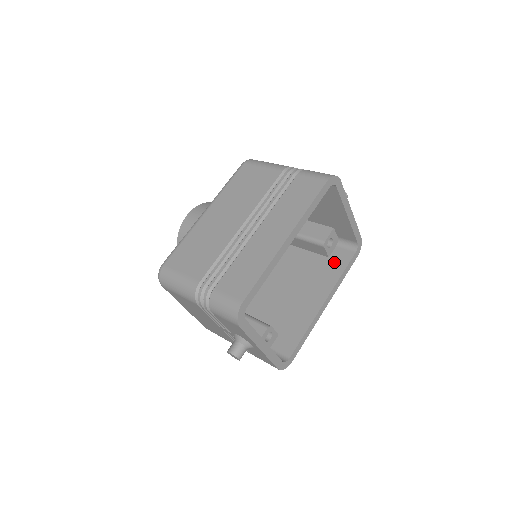
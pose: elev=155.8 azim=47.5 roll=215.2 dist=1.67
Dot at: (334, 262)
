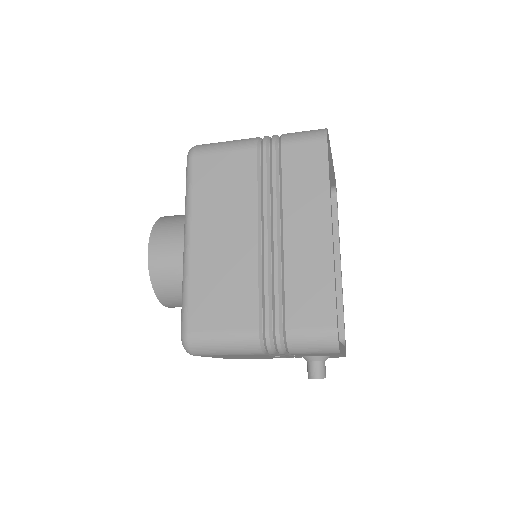
Dot at: occluded
